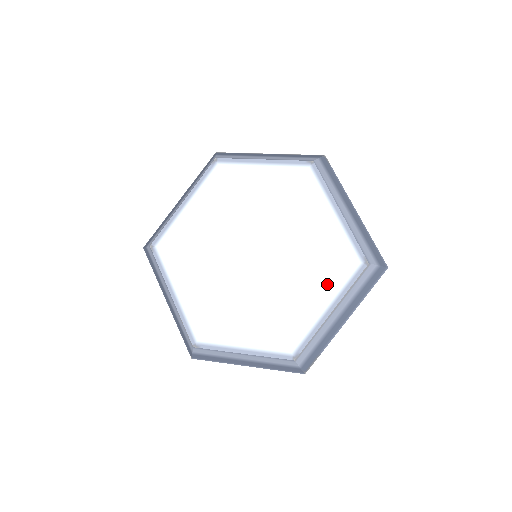
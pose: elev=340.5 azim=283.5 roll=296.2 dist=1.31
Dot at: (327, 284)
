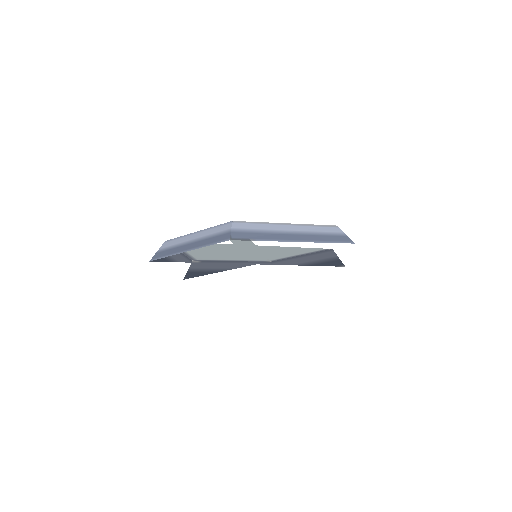
Dot at: occluded
